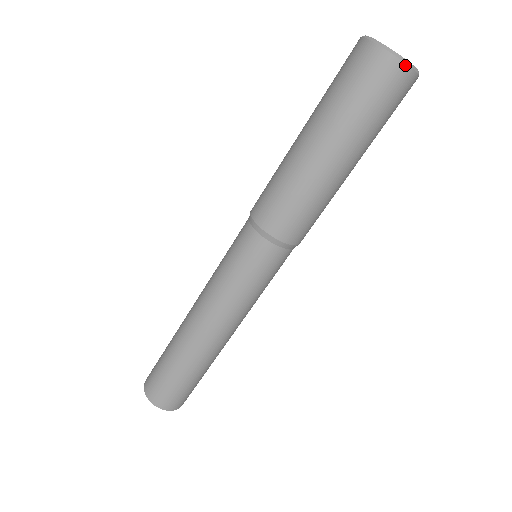
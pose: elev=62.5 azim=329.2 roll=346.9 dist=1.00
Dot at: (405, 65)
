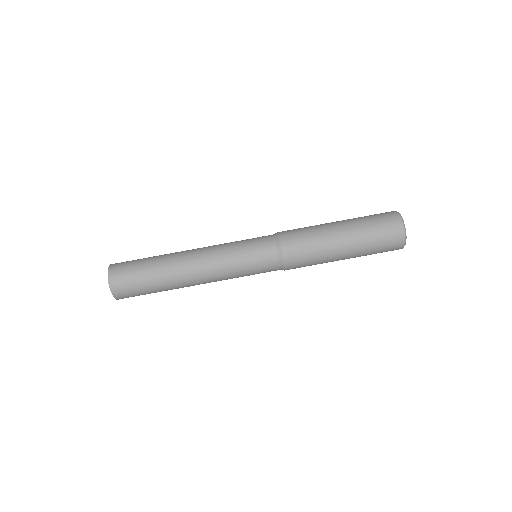
Dot at: (404, 230)
